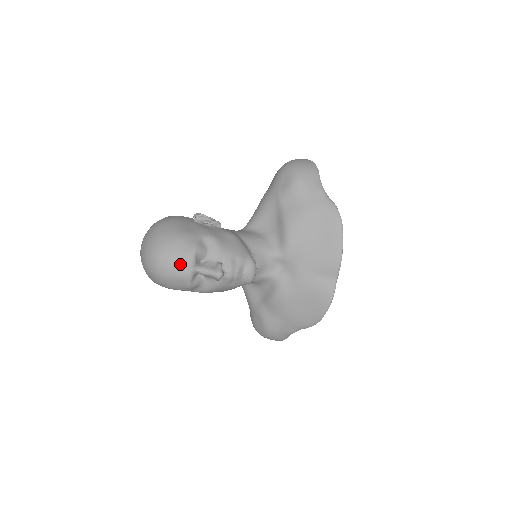
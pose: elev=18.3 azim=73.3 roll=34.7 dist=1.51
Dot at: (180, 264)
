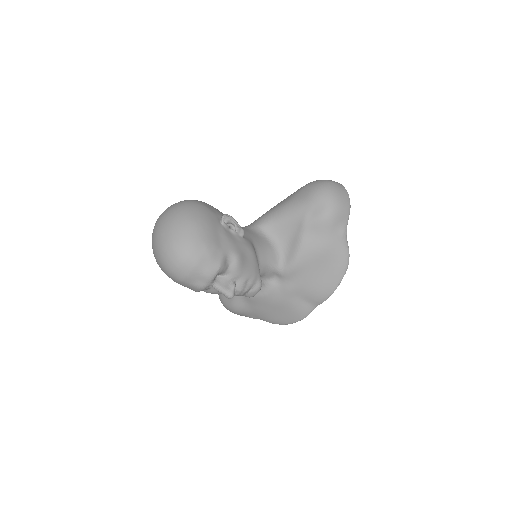
Dot at: (199, 277)
